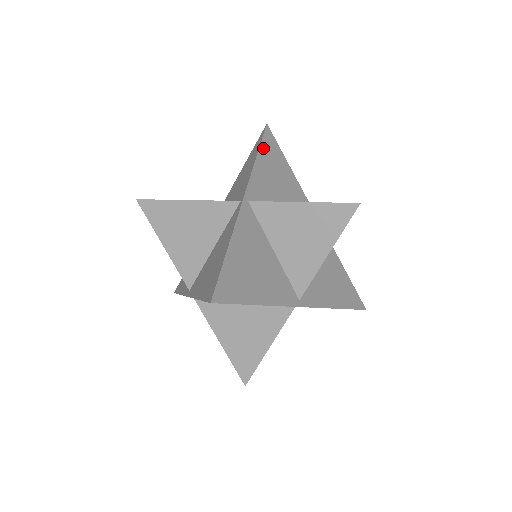
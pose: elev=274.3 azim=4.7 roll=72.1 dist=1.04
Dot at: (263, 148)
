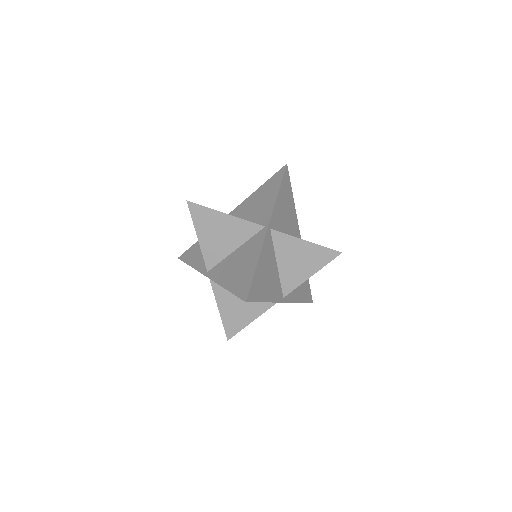
Dot at: (282, 185)
